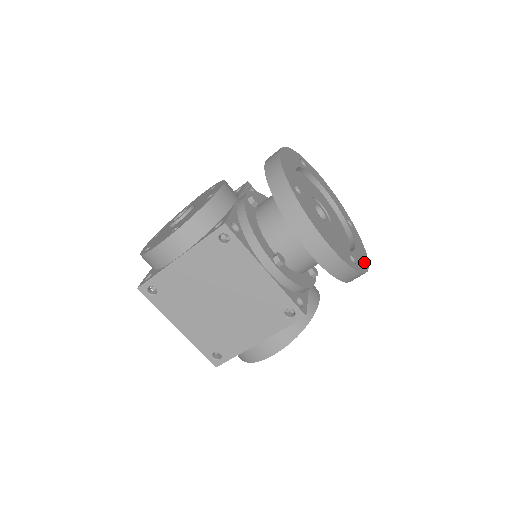
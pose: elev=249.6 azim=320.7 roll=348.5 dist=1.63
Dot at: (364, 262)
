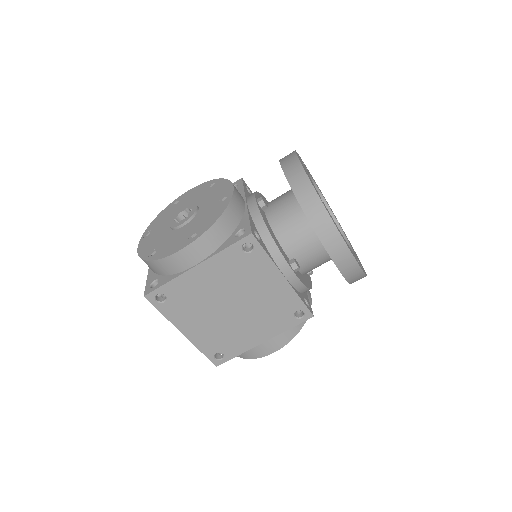
Dot at: occluded
